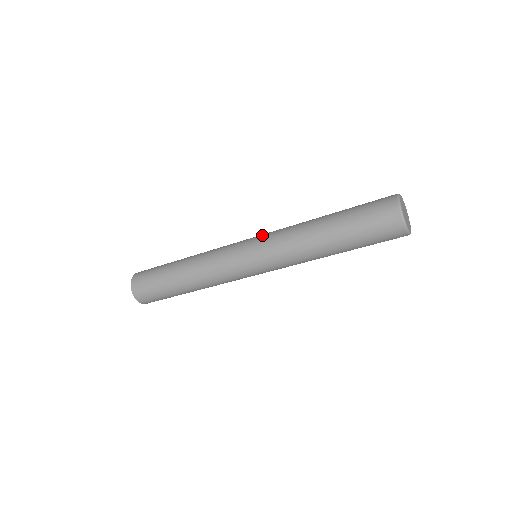
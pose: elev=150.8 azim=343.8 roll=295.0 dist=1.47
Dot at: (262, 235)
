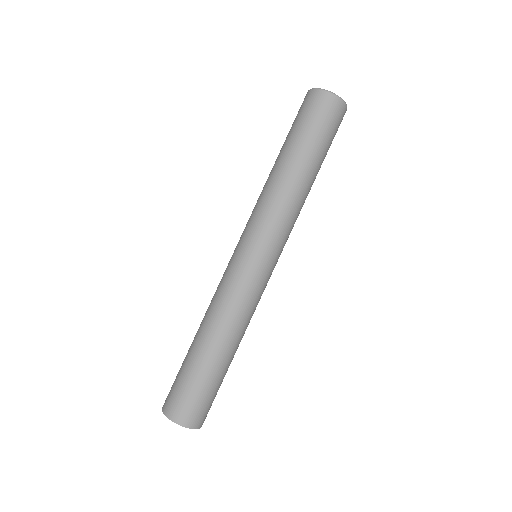
Dot at: (244, 230)
